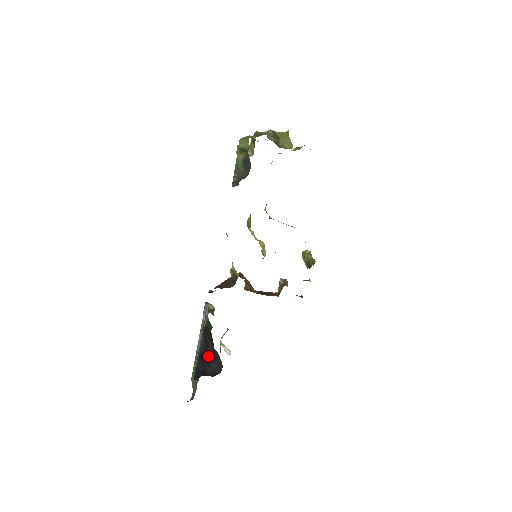
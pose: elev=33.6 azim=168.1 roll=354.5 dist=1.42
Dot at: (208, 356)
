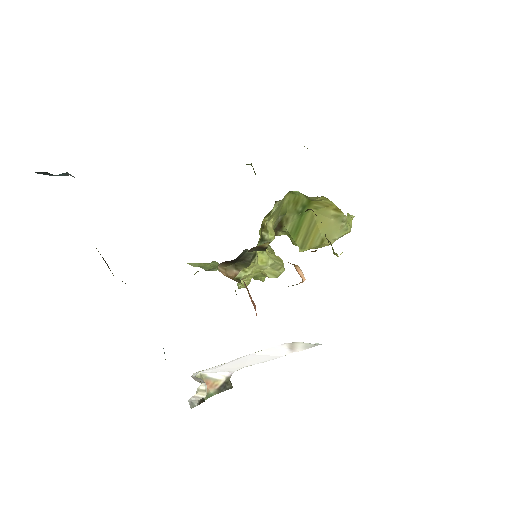
Dot at: occluded
